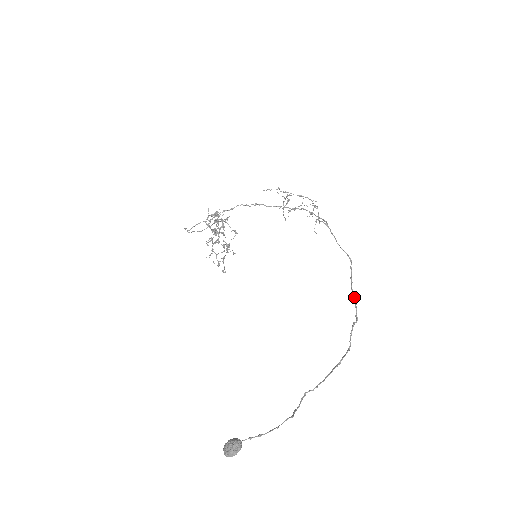
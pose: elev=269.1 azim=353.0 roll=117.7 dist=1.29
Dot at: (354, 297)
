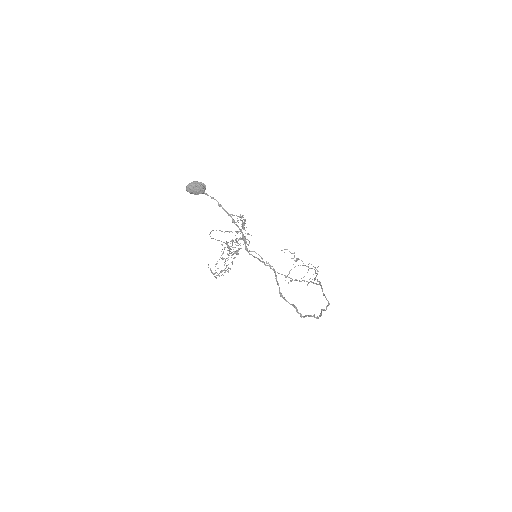
Dot at: occluded
